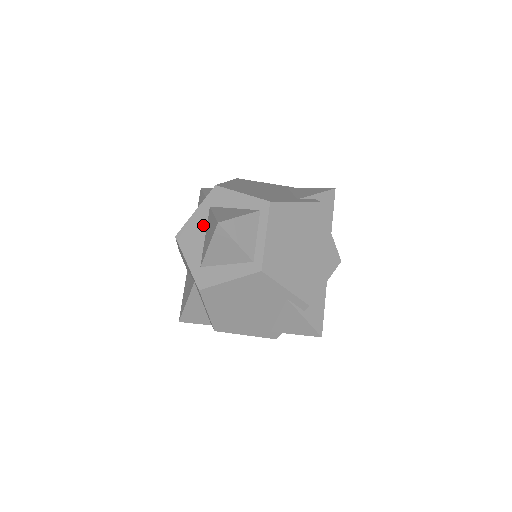
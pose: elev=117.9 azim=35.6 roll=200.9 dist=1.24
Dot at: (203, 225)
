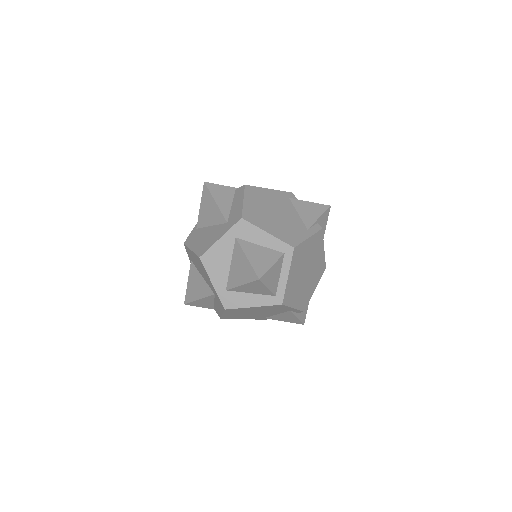
Dot at: (229, 254)
